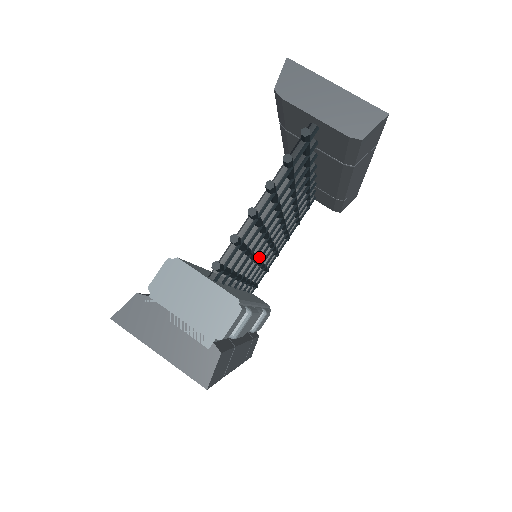
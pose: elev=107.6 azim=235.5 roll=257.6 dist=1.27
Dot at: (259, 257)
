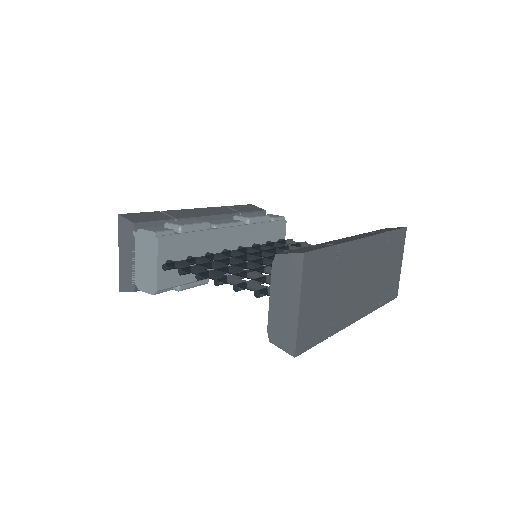
Dot at: (262, 256)
